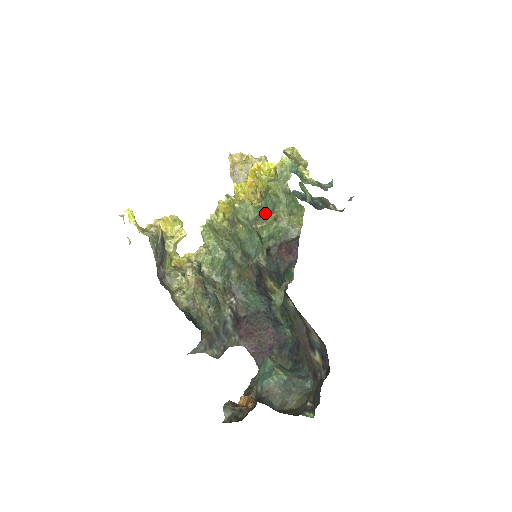
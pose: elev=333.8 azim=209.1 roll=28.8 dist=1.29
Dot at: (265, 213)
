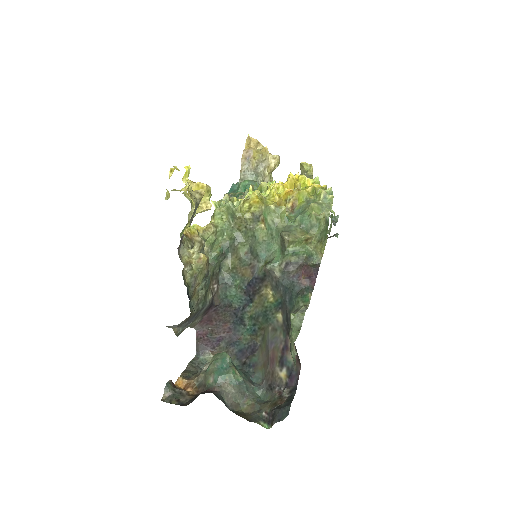
Dot at: (297, 228)
